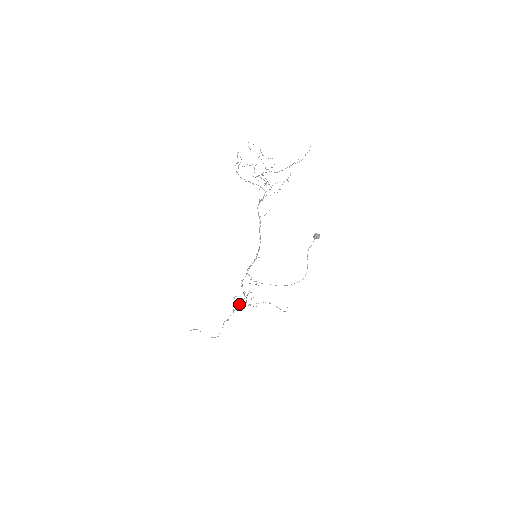
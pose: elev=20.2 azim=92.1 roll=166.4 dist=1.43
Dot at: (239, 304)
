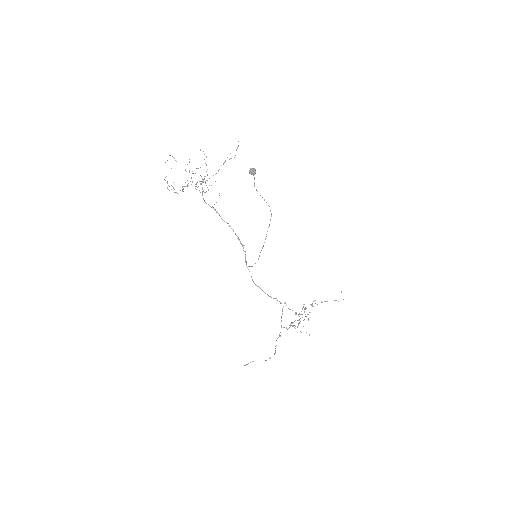
Dot at: (297, 326)
